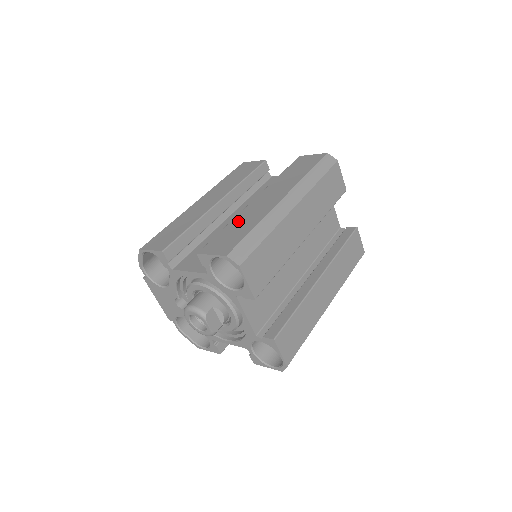
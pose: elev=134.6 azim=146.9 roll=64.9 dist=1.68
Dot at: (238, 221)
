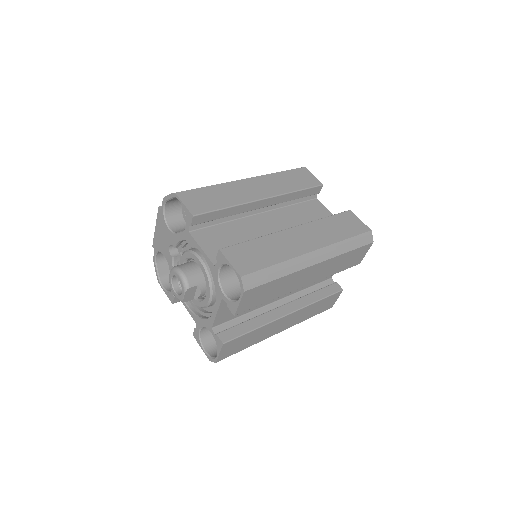
Dot at: (268, 243)
